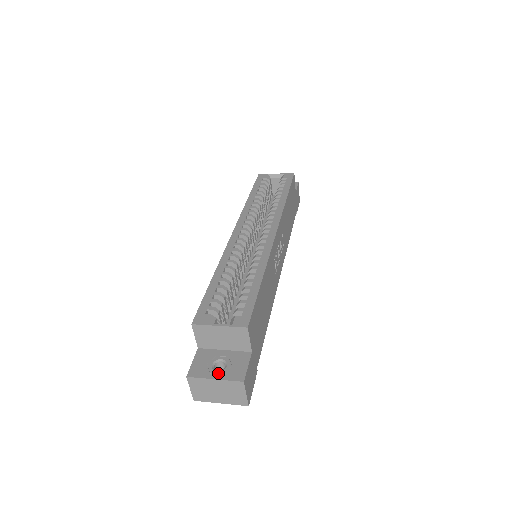
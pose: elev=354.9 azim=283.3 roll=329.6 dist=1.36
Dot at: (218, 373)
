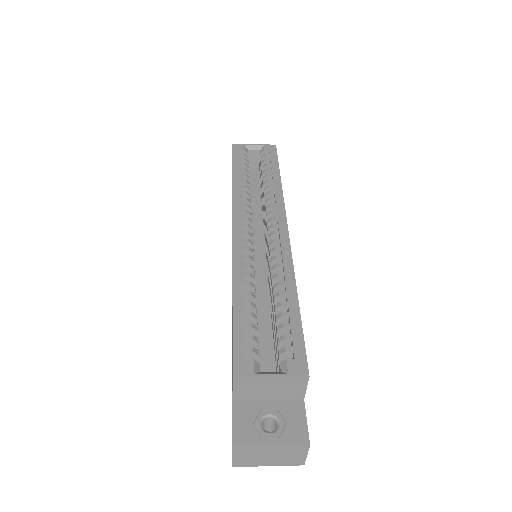
Dot at: (273, 436)
